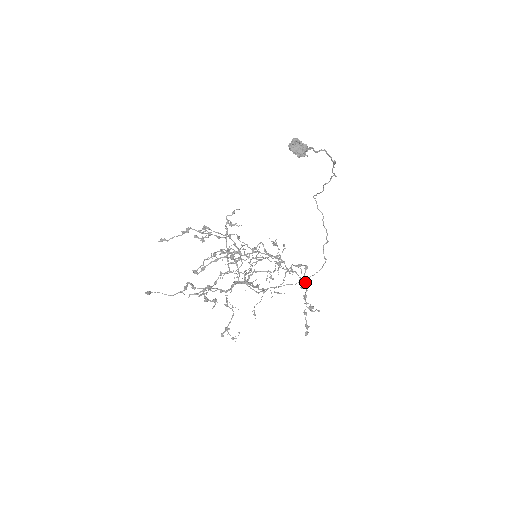
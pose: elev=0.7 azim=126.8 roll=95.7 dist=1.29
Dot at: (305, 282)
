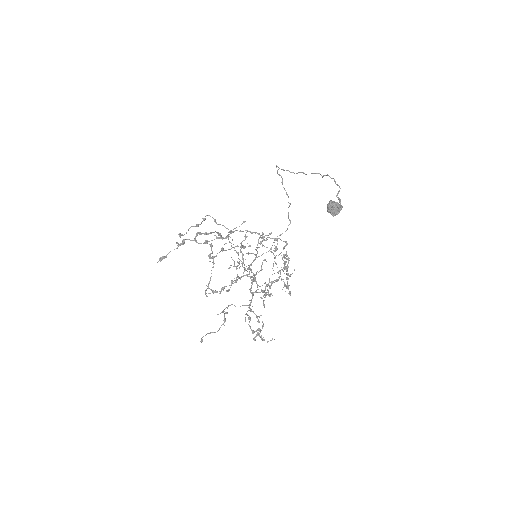
Dot at: occluded
